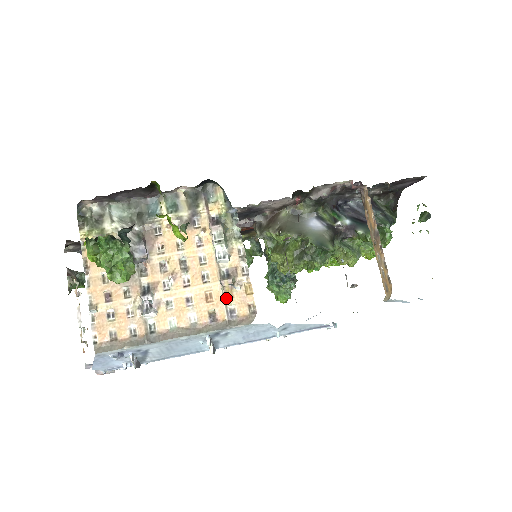
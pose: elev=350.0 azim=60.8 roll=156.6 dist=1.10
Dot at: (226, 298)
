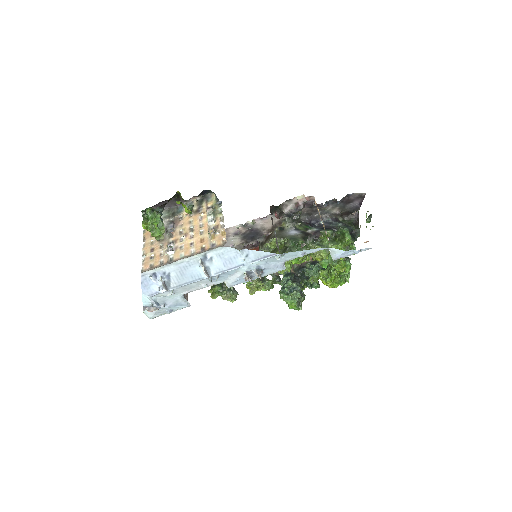
Dot at: (211, 239)
